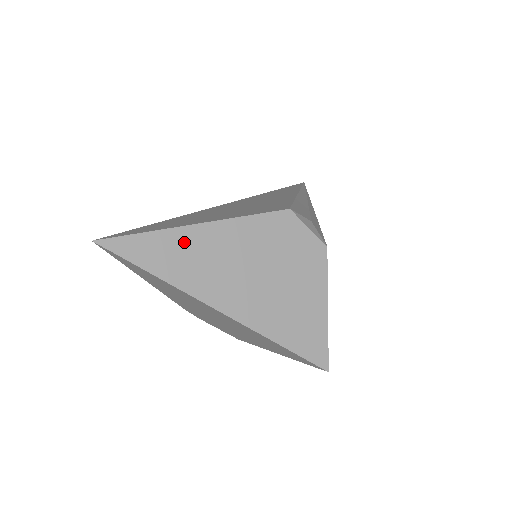
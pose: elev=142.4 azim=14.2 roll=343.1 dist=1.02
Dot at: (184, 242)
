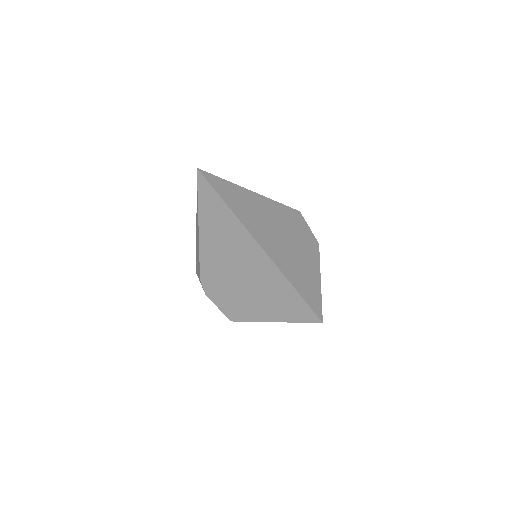
Dot at: (246, 198)
